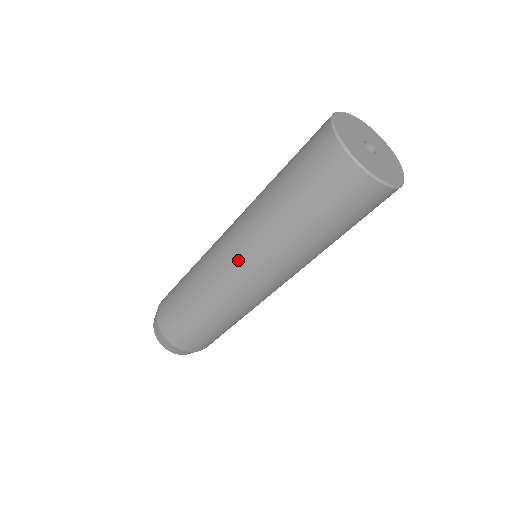
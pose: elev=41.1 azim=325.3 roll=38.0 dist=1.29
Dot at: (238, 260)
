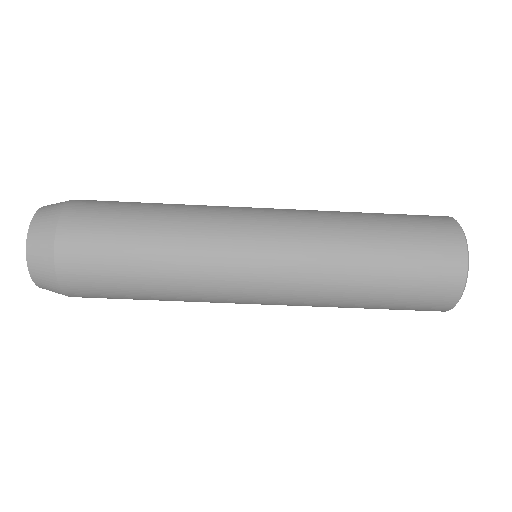
Dot at: (273, 210)
